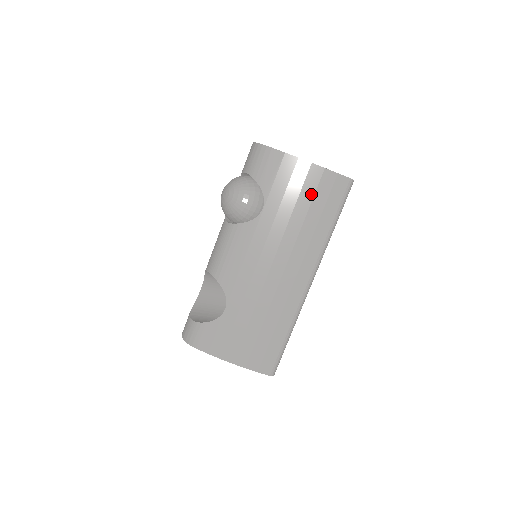
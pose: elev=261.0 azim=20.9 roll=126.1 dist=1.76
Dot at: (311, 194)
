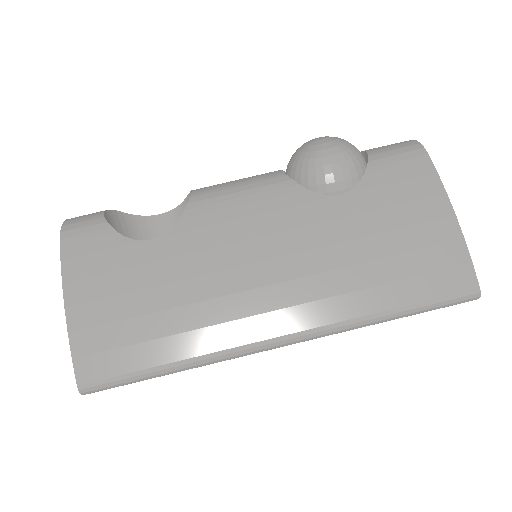
Dot at: (413, 245)
